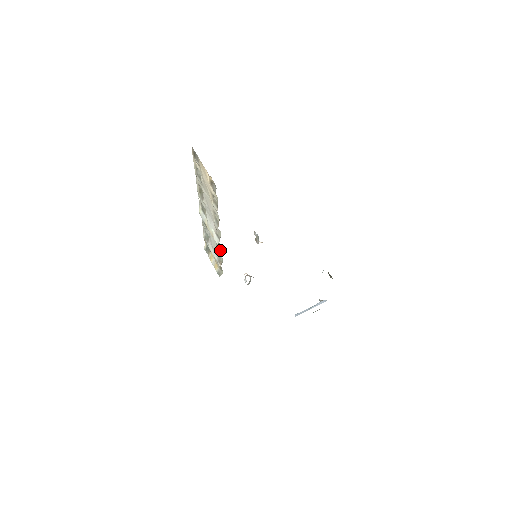
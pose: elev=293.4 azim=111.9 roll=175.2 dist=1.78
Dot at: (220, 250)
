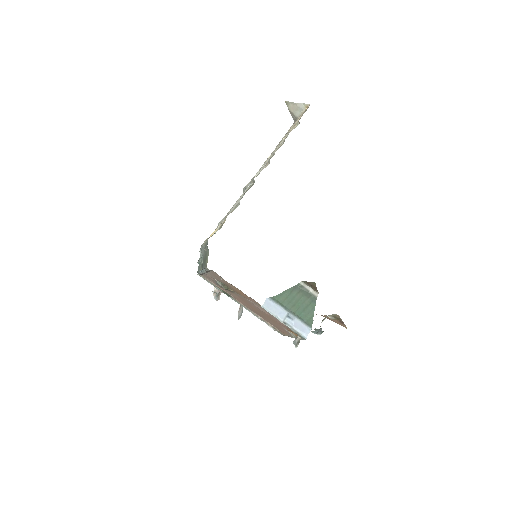
Dot at: occluded
